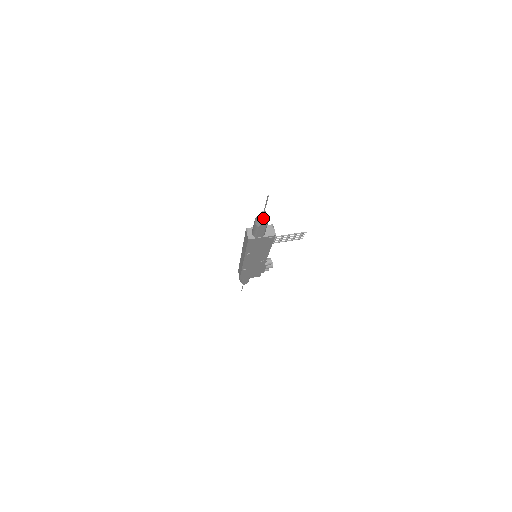
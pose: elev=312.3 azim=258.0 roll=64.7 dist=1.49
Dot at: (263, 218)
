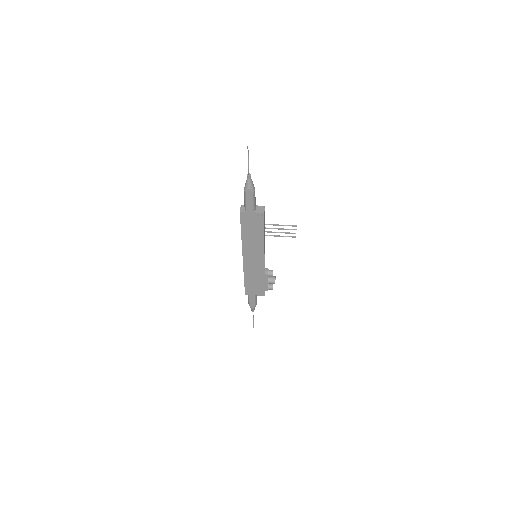
Dot at: (249, 181)
